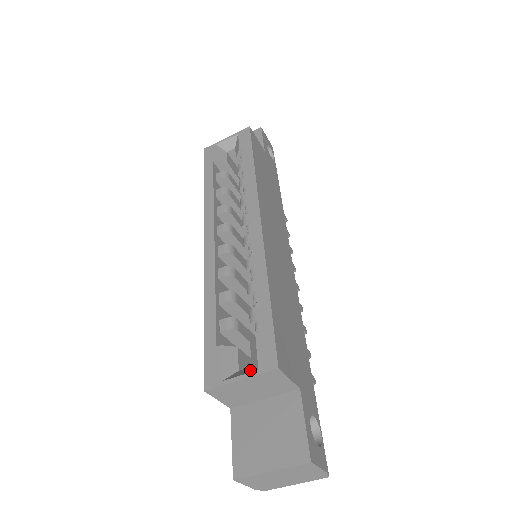
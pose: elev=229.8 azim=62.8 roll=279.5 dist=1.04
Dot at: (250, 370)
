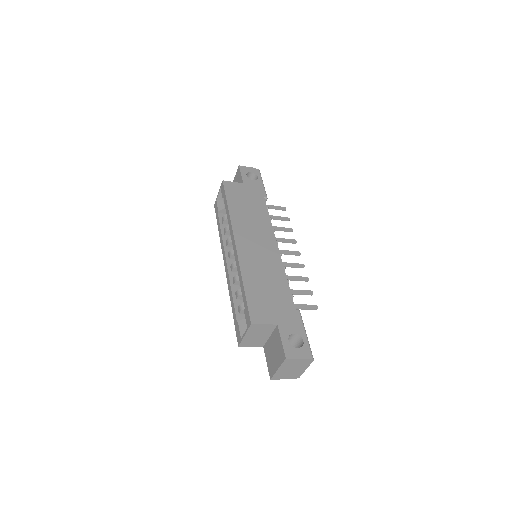
Dot at: occluded
